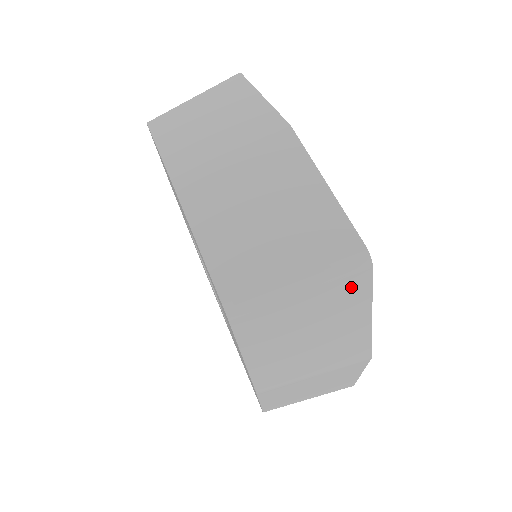
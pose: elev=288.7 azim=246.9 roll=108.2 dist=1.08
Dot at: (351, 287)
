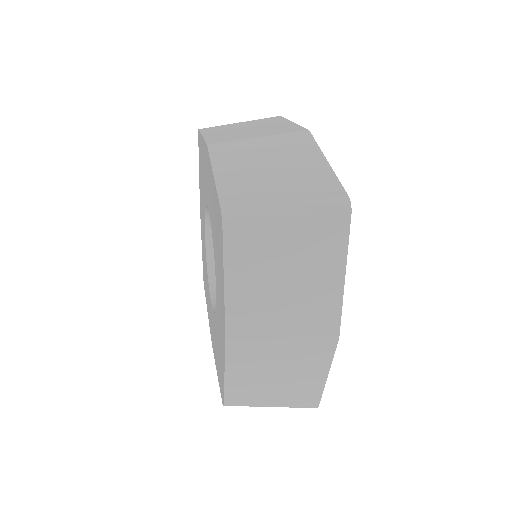
Dot at: (331, 231)
